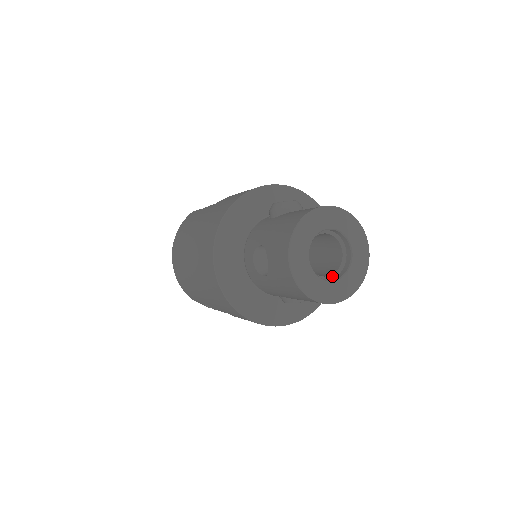
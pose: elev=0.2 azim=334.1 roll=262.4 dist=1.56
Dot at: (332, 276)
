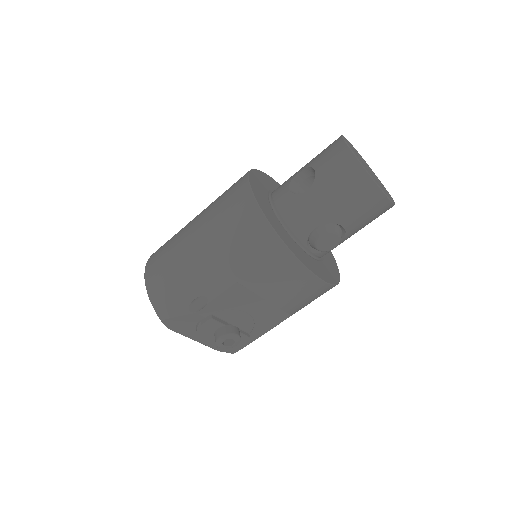
Dot at: occluded
